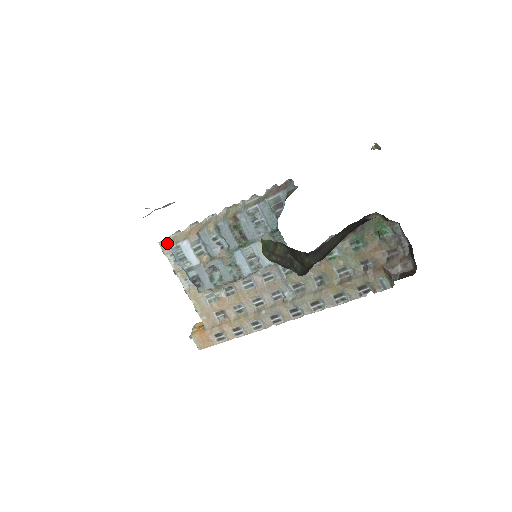
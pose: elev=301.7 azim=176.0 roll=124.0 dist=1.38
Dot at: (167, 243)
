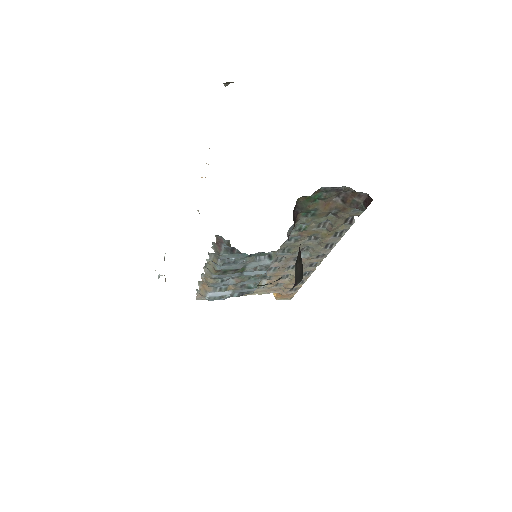
Dot at: (200, 297)
